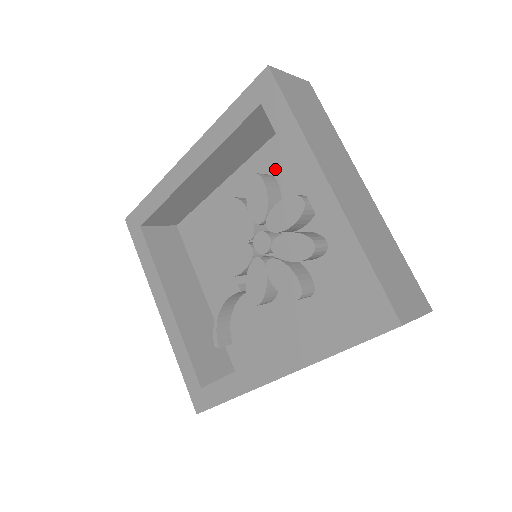
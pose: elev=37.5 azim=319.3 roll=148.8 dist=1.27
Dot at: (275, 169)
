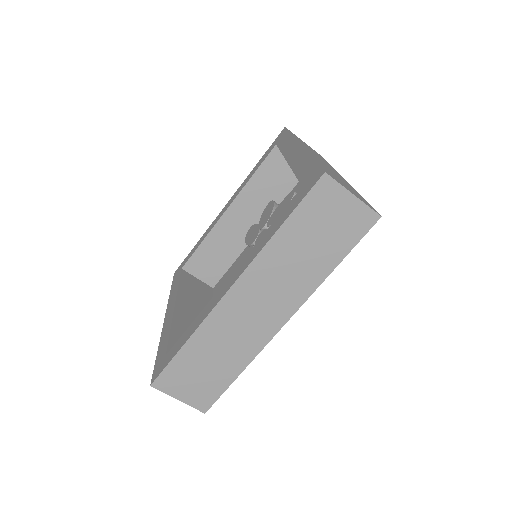
Dot at: occluded
